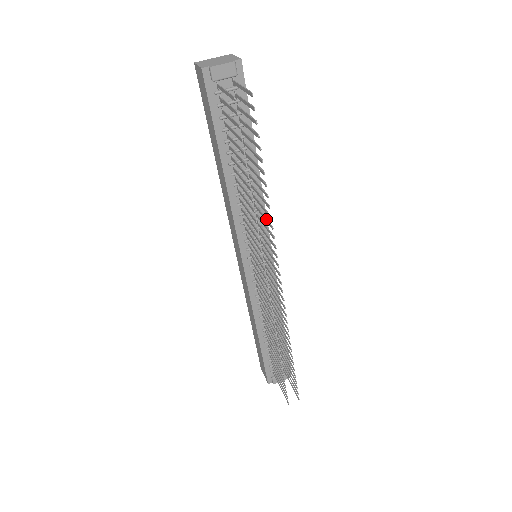
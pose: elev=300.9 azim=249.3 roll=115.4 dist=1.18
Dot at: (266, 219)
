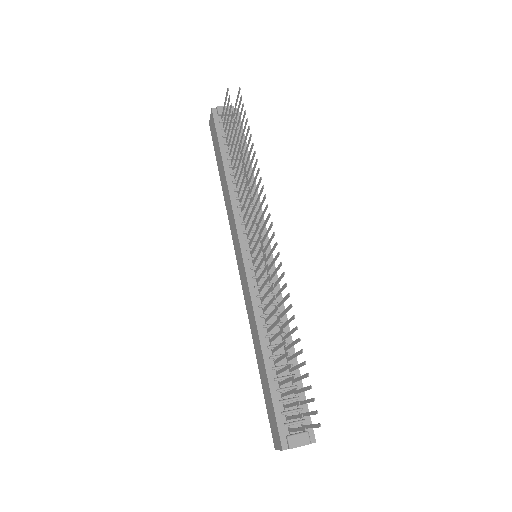
Dot at: (257, 184)
